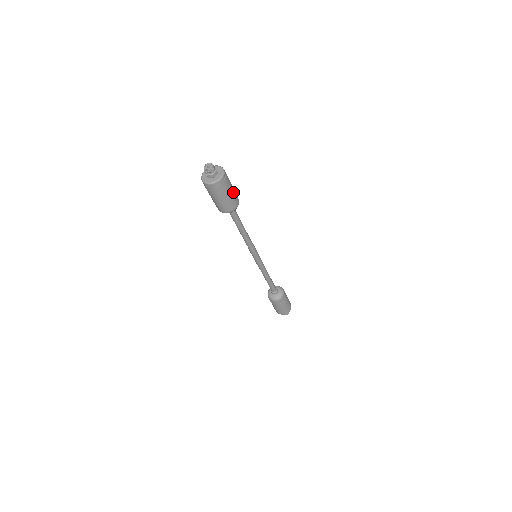
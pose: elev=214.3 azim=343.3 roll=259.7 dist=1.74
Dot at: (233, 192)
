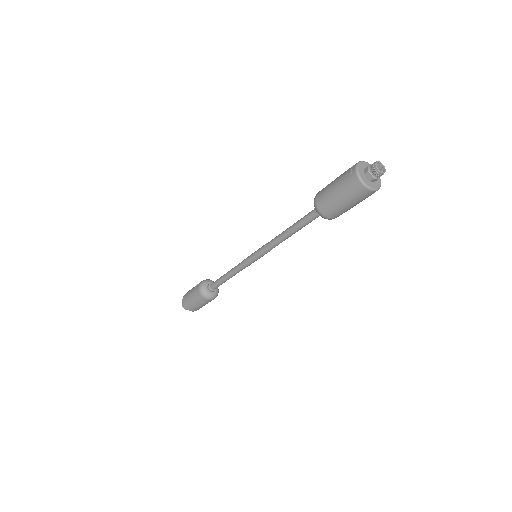
Dot at: (352, 207)
